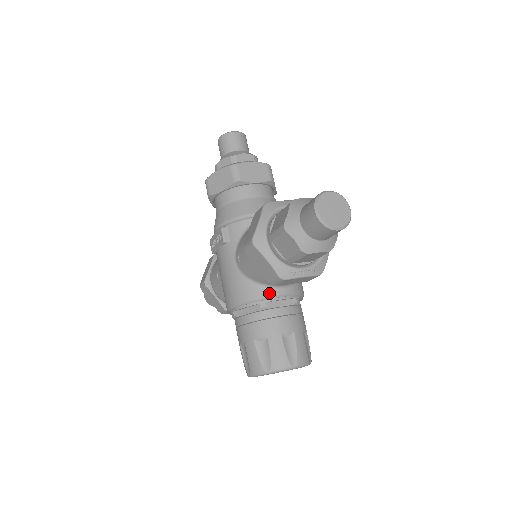
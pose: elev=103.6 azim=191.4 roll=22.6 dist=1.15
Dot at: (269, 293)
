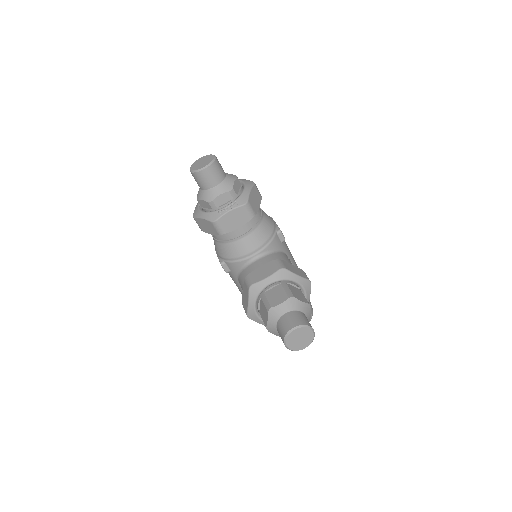
Dot at: occluded
